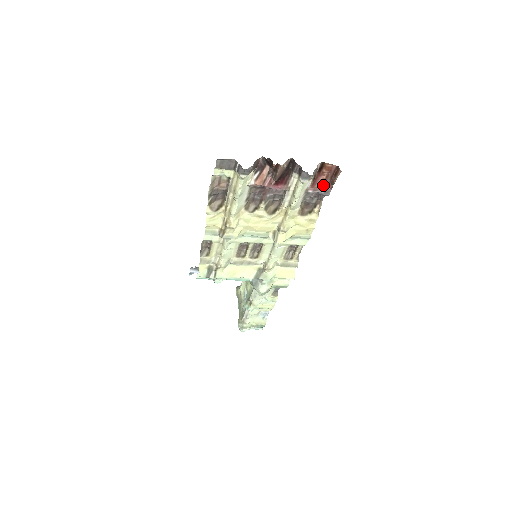
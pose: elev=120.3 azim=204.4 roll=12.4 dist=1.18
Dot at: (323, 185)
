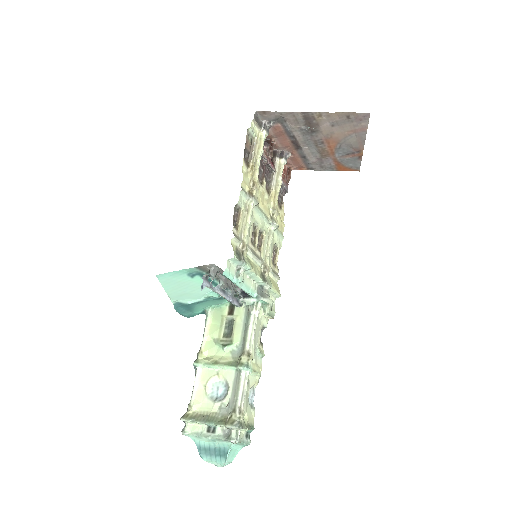
Dot at: (285, 181)
